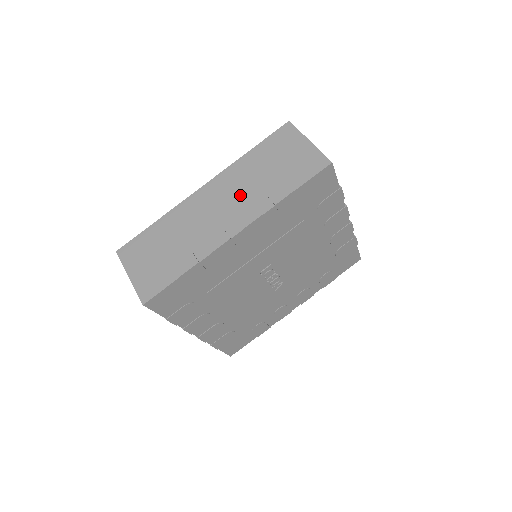
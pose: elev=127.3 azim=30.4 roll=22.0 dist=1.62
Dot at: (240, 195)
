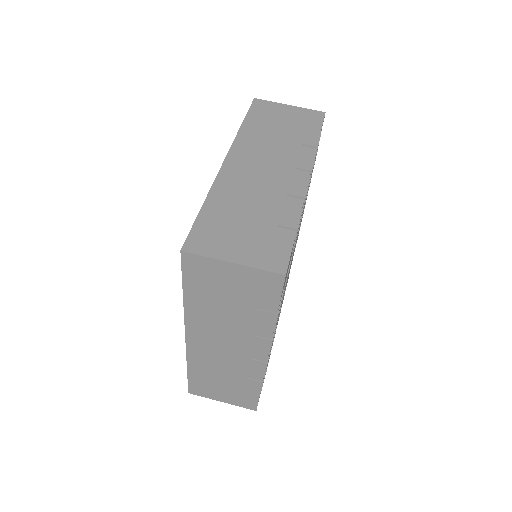
Dot at: (275, 152)
